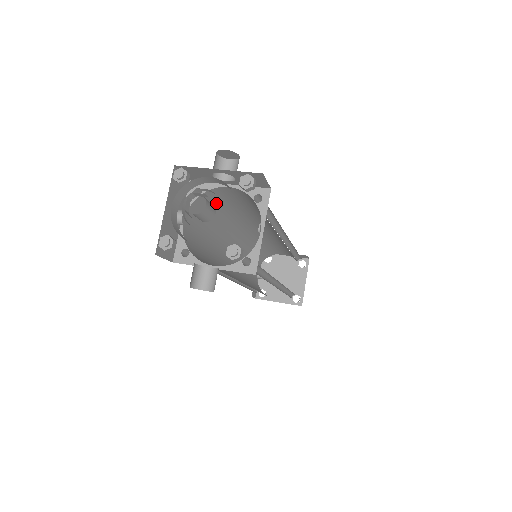
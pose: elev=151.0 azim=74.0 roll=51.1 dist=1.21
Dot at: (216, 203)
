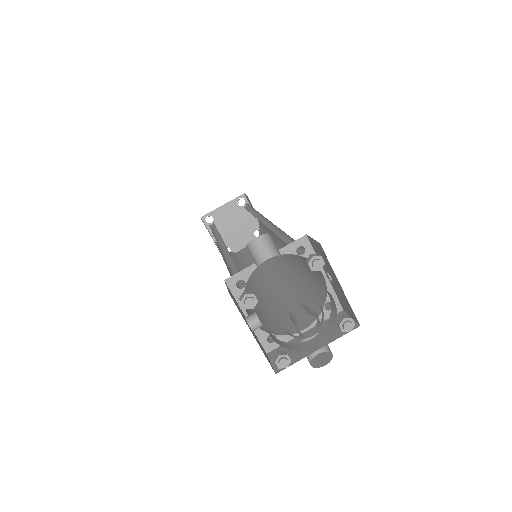
Dot at: occluded
